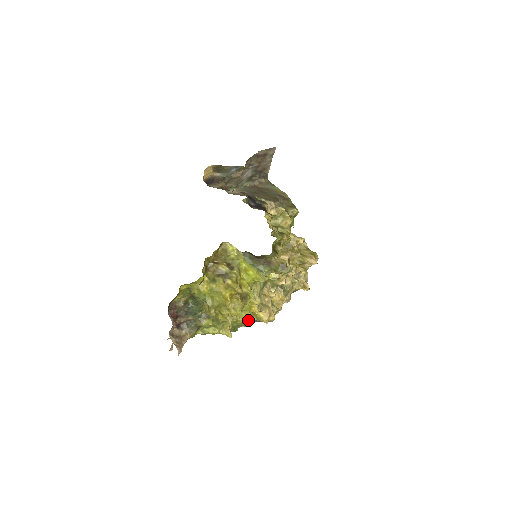
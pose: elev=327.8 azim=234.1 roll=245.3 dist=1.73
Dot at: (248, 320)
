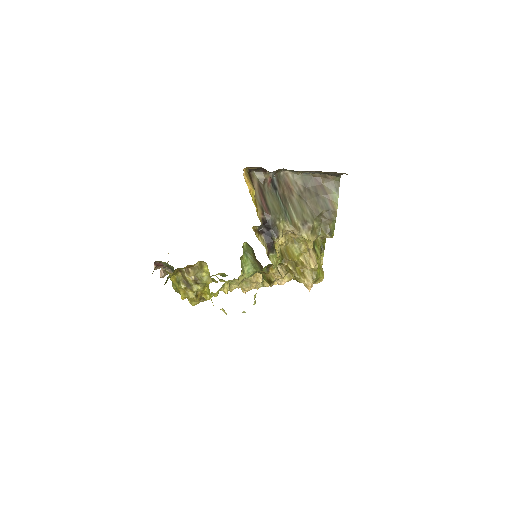
Dot at: occluded
